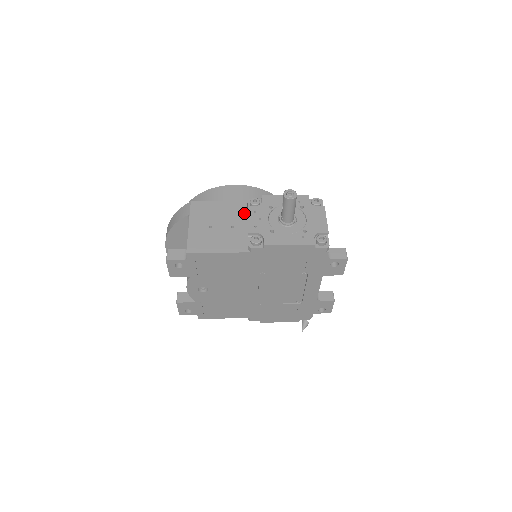
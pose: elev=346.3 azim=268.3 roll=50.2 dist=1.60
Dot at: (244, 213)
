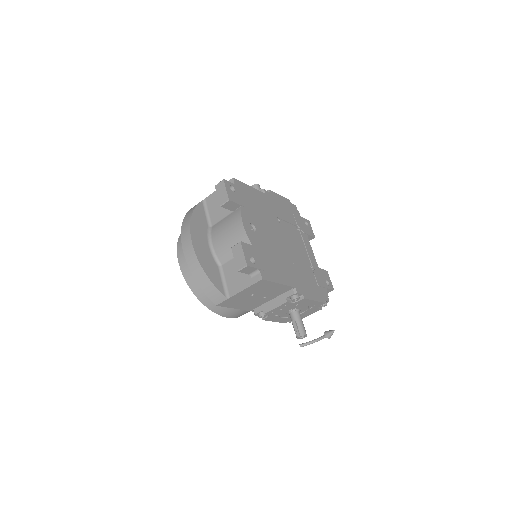
Dot at: occluded
